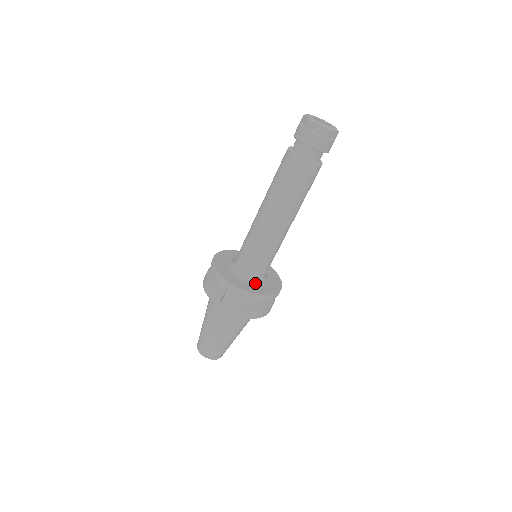
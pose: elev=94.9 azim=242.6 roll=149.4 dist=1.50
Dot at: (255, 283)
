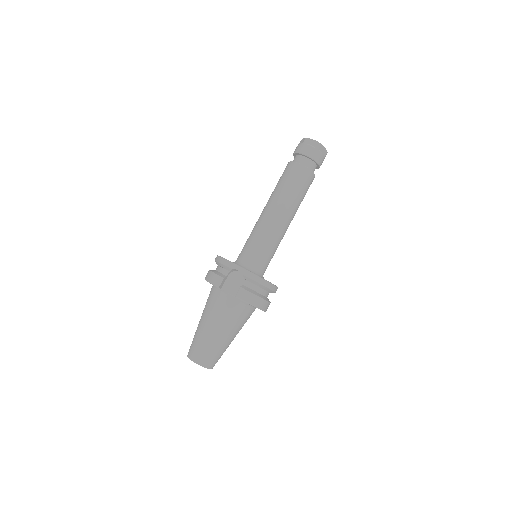
Dot at: (254, 273)
